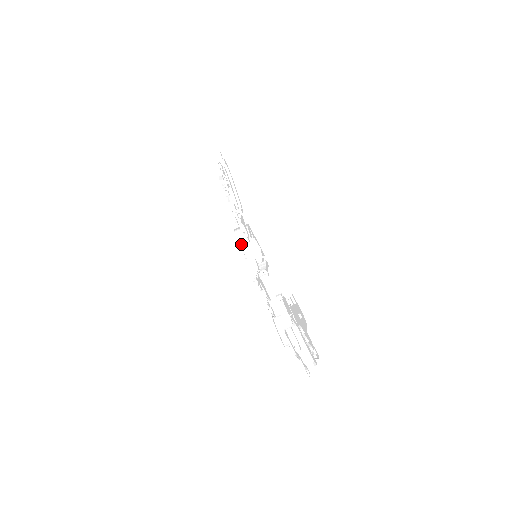
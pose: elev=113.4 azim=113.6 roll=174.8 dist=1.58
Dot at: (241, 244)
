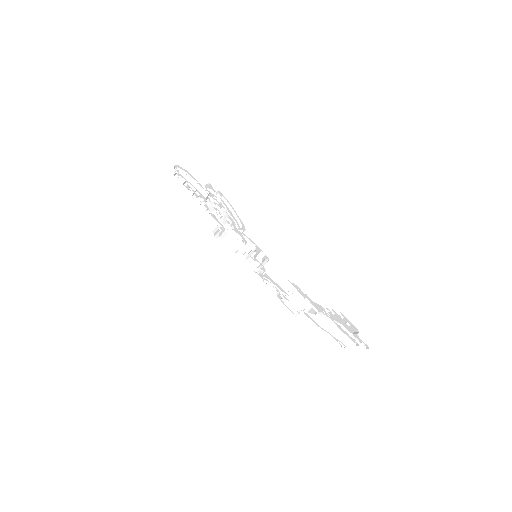
Dot at: occluded
